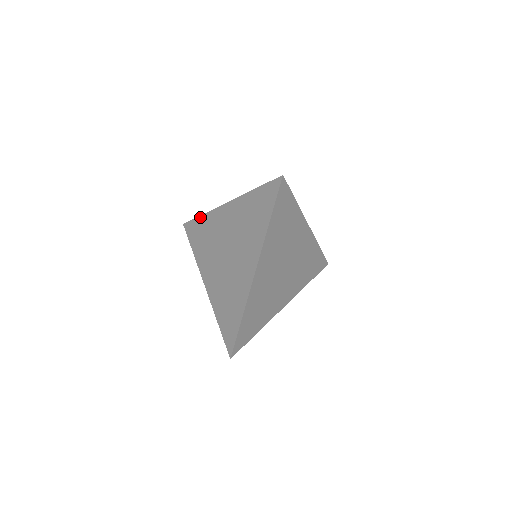
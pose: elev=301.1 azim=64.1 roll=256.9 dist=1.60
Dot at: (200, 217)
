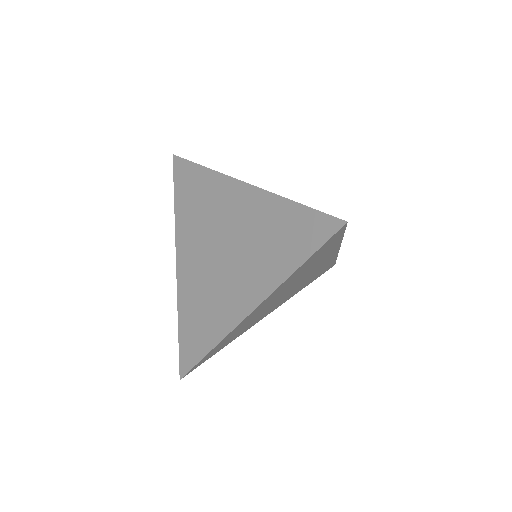
Dot at: (179, 327)
